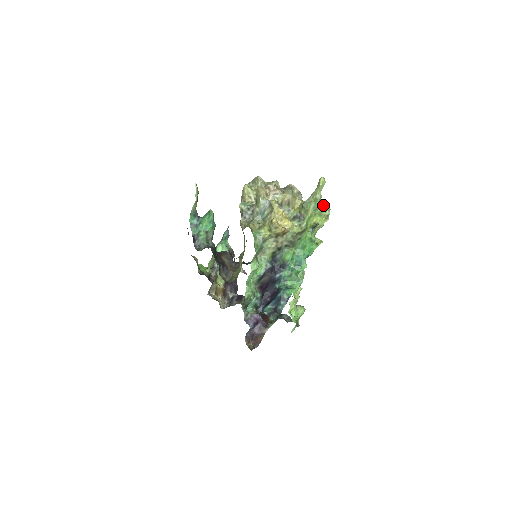
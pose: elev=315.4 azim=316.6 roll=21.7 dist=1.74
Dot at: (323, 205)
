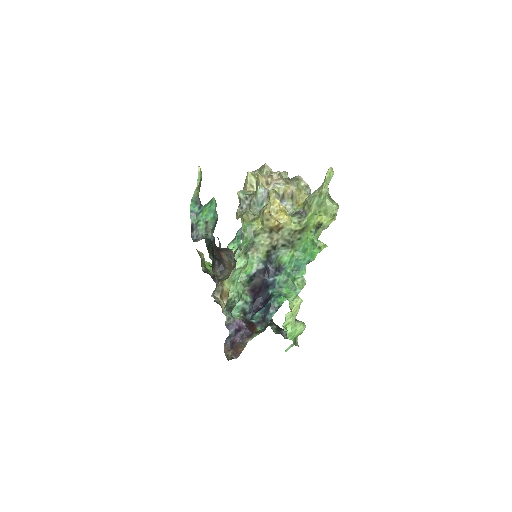
Dot at: (330, 202)
